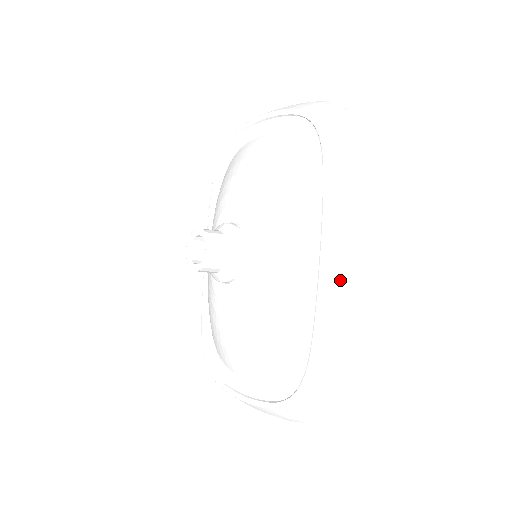
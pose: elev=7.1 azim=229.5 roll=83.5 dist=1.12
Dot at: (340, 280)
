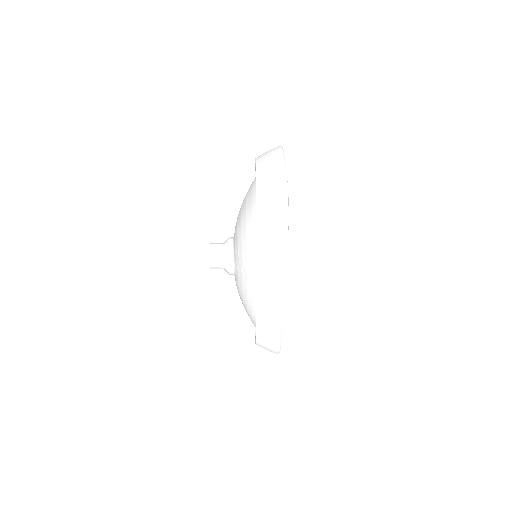
Dot at: (267, 311)
